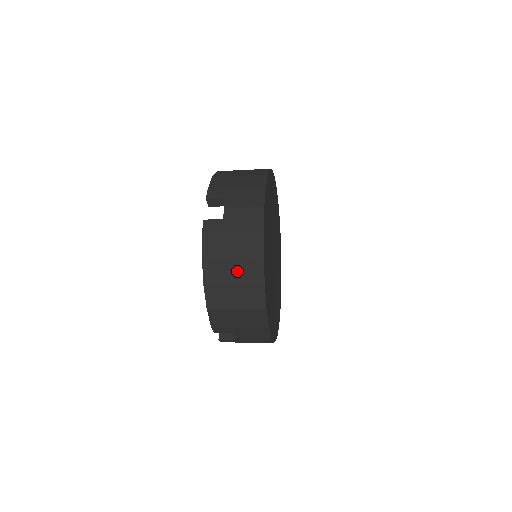
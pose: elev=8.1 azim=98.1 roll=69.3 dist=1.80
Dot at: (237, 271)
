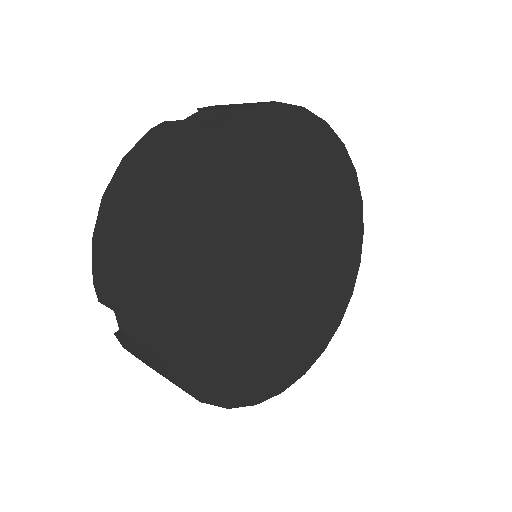
Dot at: occluded
